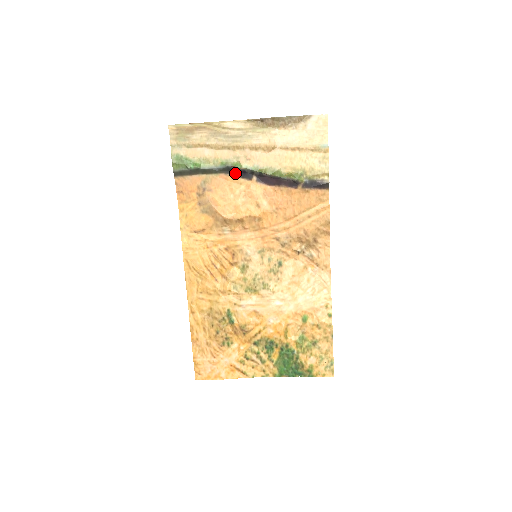
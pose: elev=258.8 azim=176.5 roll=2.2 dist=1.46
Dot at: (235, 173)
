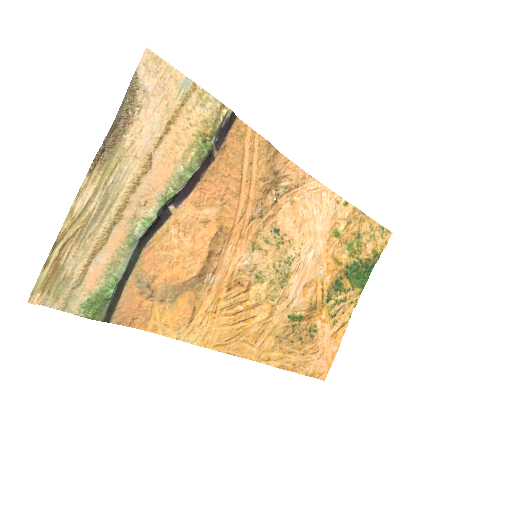
Dot at: (151, 232)
